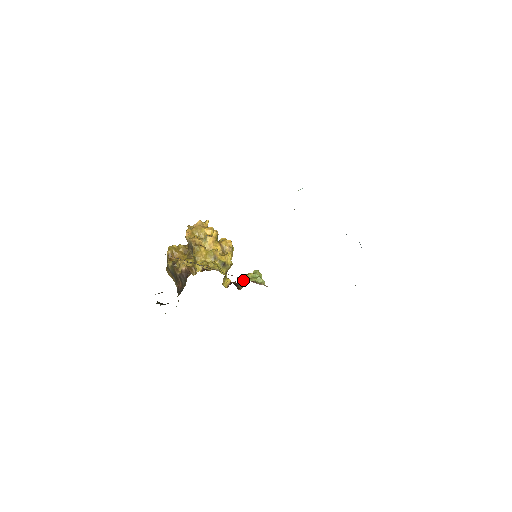
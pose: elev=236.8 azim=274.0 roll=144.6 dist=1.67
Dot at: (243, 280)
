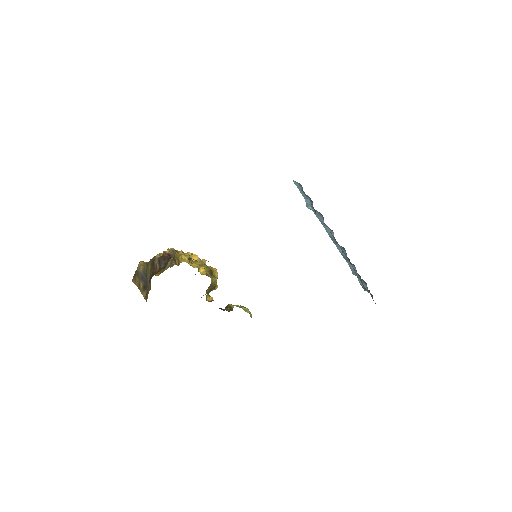
Dot at: (226, 308)
